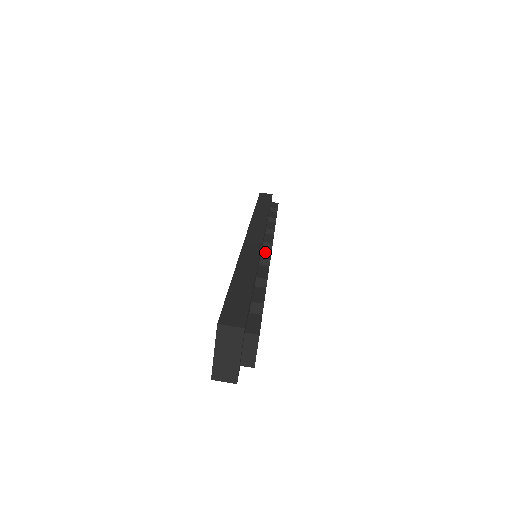
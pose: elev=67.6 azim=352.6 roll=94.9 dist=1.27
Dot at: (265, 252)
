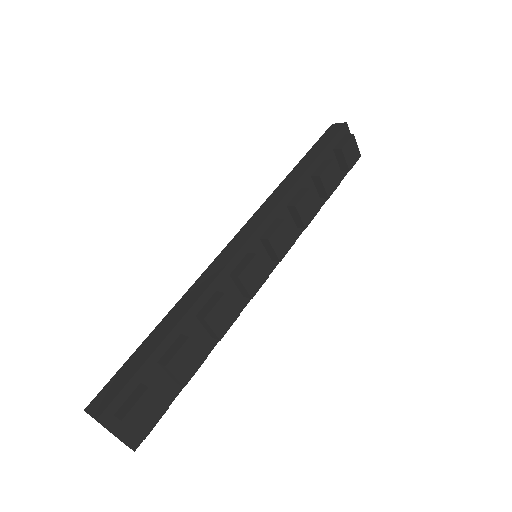
Dot at: (243, 262)
